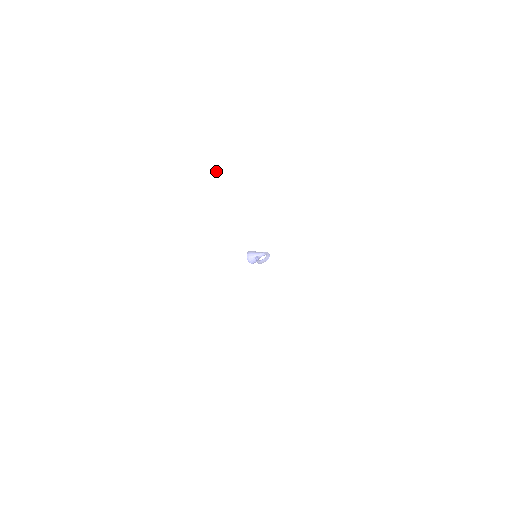
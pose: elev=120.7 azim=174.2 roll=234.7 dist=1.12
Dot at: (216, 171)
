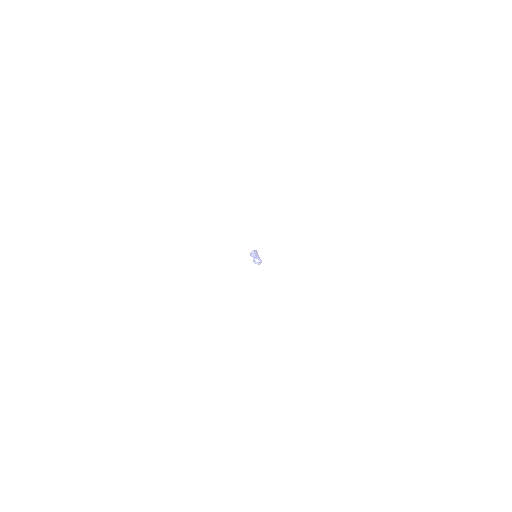
Dot at: occluded
